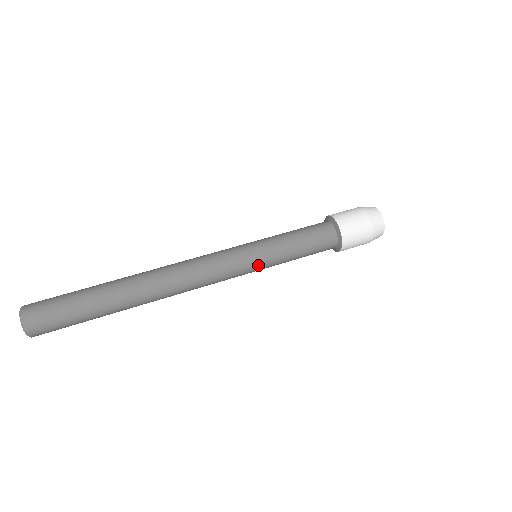
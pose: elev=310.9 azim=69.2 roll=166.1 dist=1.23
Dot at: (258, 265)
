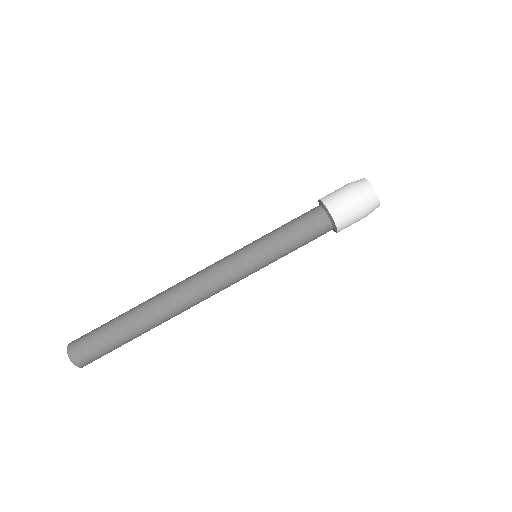
Dot at: occluded
